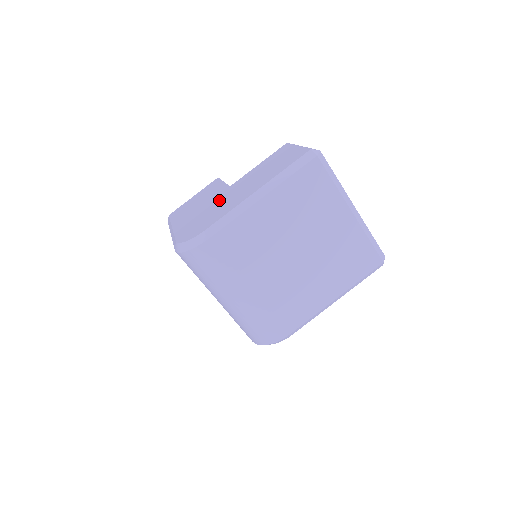
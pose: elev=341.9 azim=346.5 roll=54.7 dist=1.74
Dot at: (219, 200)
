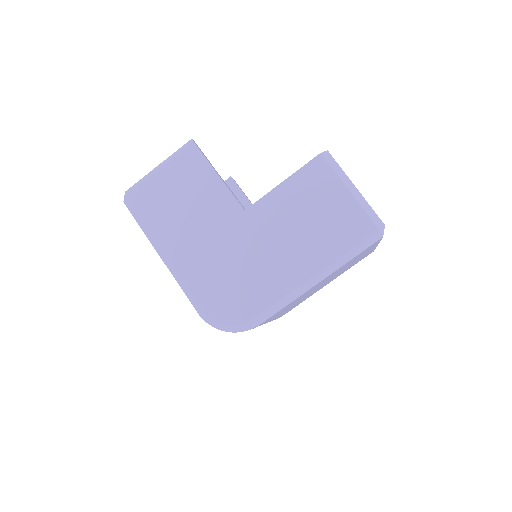
Dot at: (241, 244)
